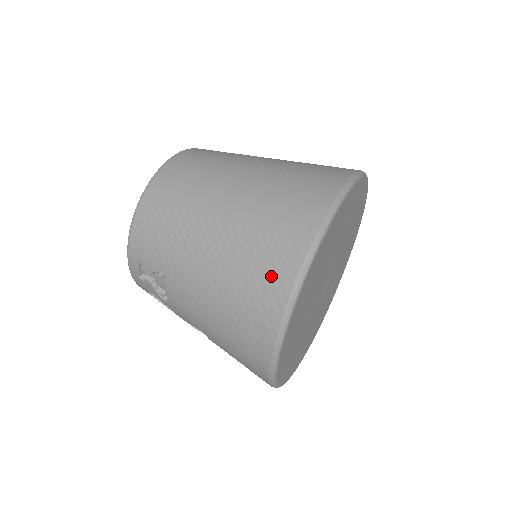
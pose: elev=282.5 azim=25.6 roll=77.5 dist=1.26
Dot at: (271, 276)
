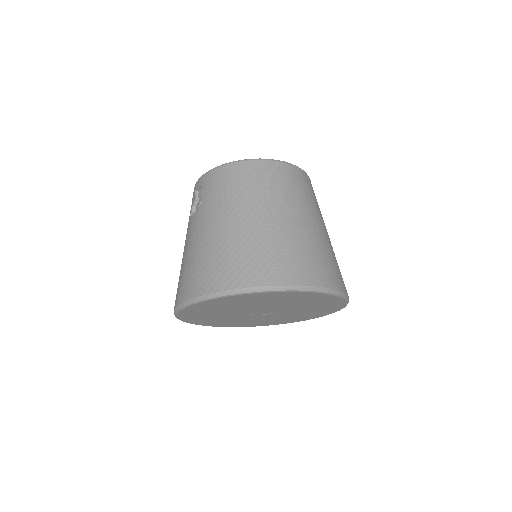
Dot at: (226, 273)
